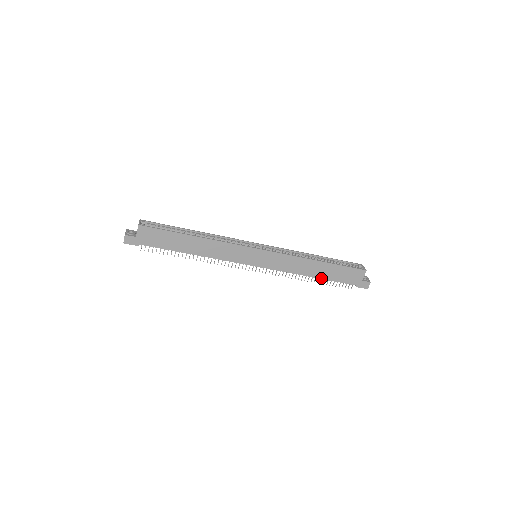
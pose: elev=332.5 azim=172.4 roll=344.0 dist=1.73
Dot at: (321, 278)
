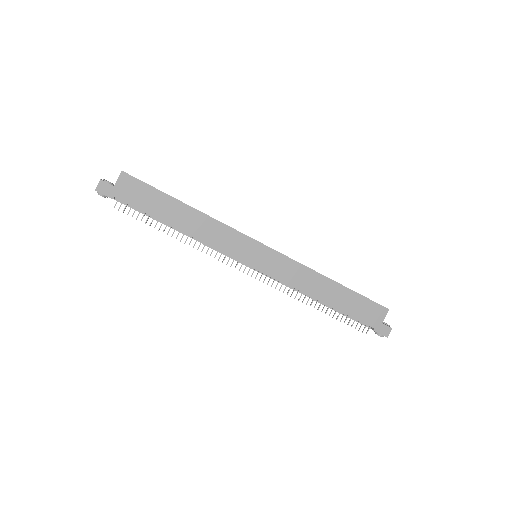
Dot at: (332, 306)
